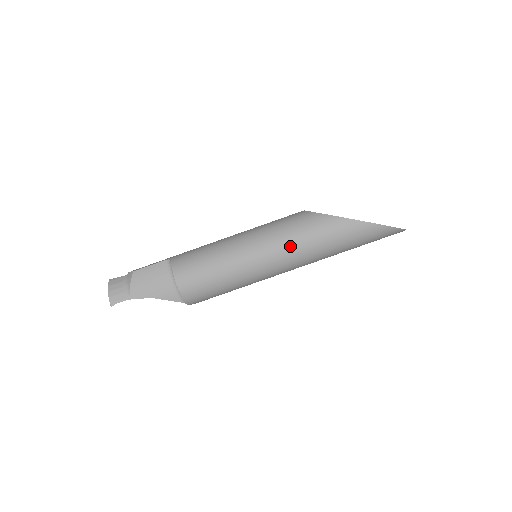
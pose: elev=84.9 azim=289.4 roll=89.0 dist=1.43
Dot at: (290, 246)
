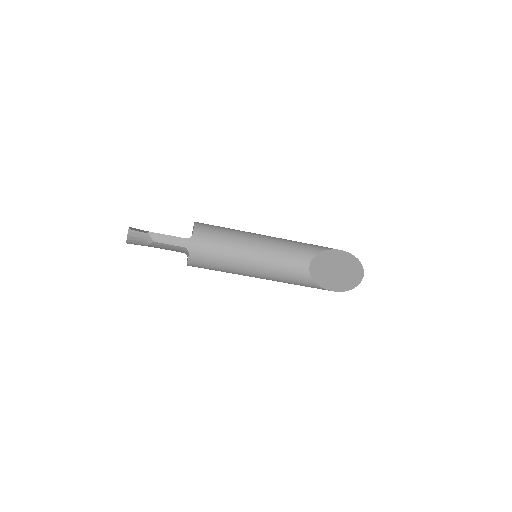
Dot at: occluded
